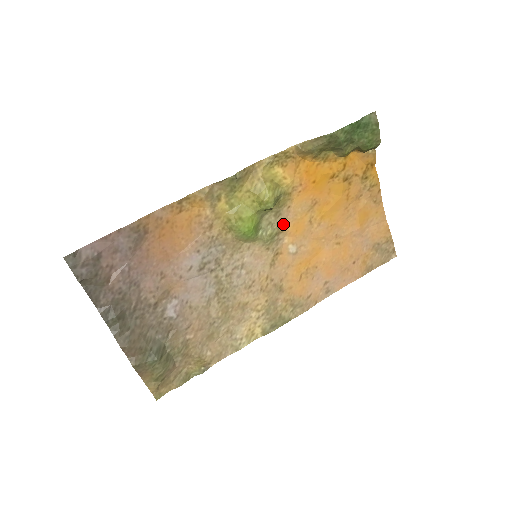
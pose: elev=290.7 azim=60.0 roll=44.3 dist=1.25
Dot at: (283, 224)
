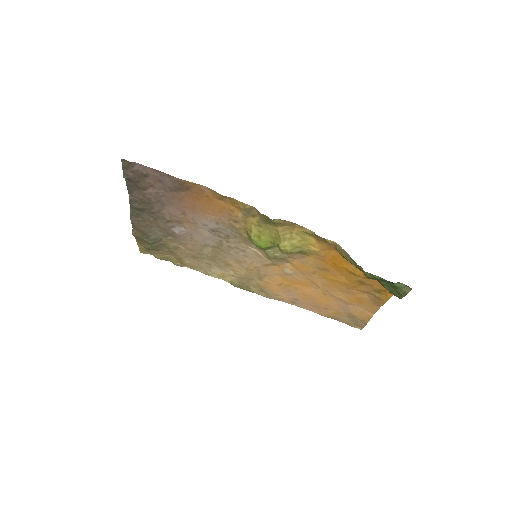
Dot at: (292, 259)
